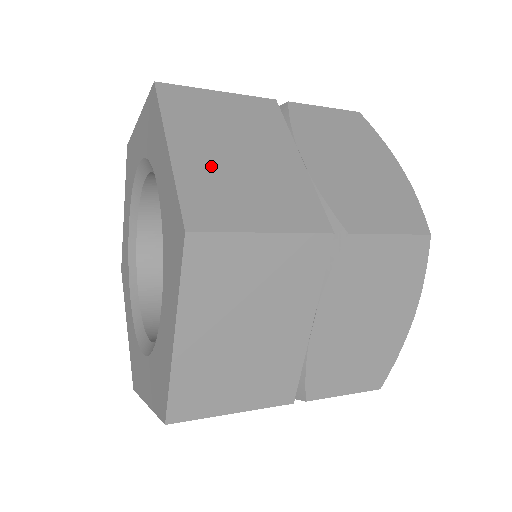
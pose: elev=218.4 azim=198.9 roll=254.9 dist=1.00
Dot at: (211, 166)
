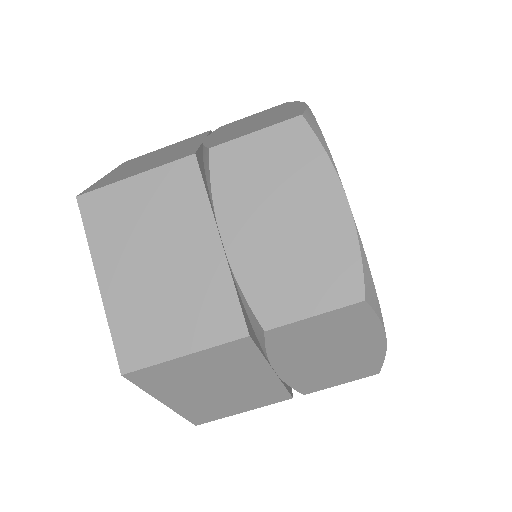
Dot at: (135, 292)
